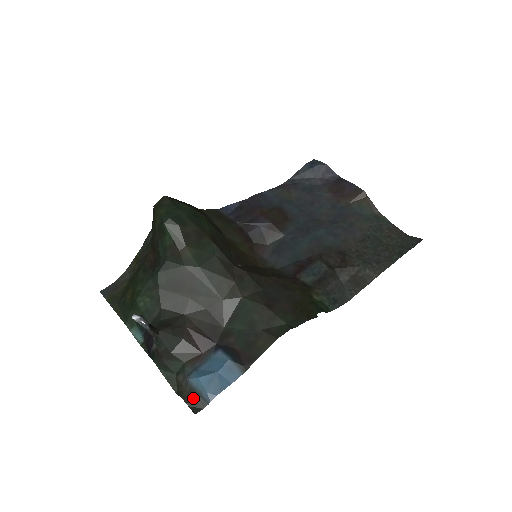
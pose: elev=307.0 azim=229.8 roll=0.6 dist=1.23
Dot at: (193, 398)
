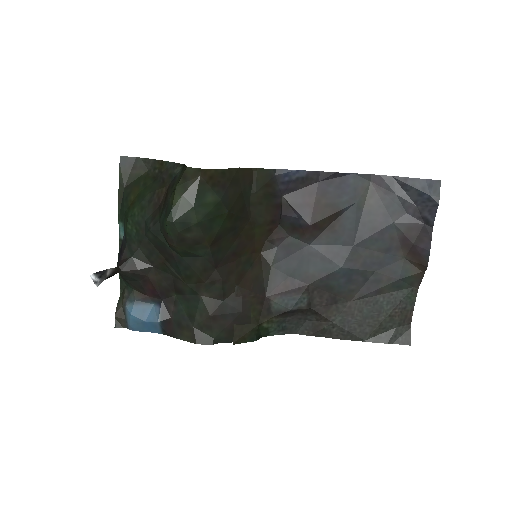
Dot at: (121, 318)
